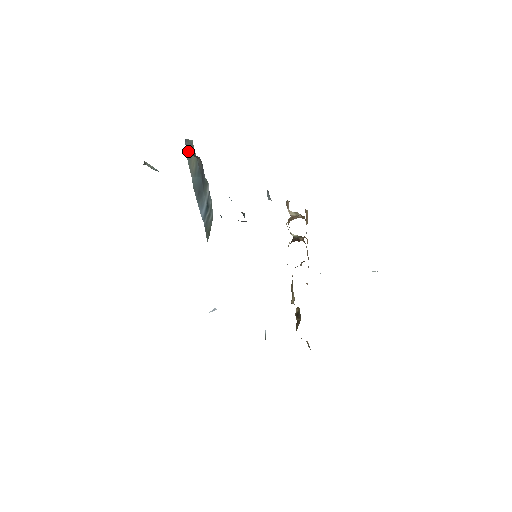
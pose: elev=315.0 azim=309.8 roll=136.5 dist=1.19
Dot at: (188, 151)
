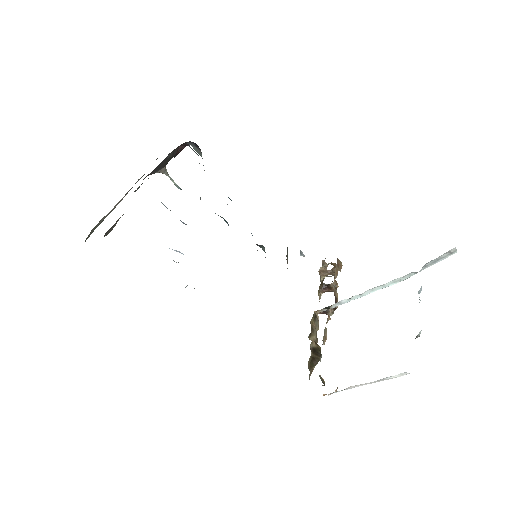
Dot at: occluded
